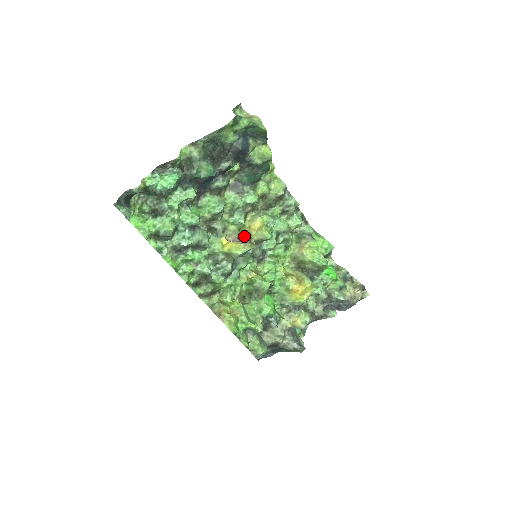
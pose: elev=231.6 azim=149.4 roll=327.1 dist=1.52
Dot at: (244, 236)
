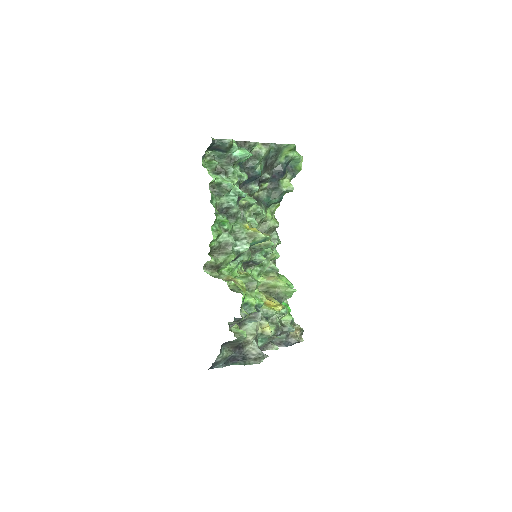
Dot at: occluded
